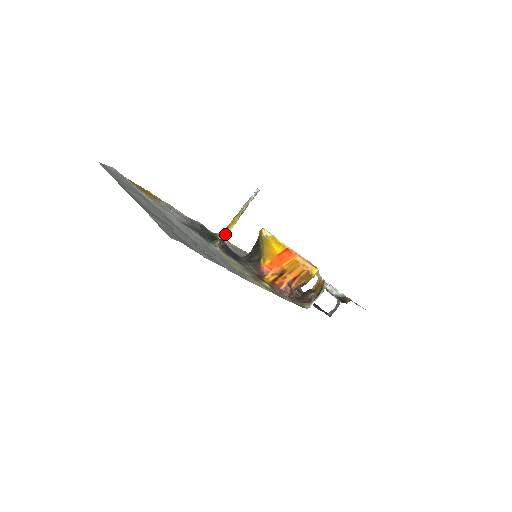
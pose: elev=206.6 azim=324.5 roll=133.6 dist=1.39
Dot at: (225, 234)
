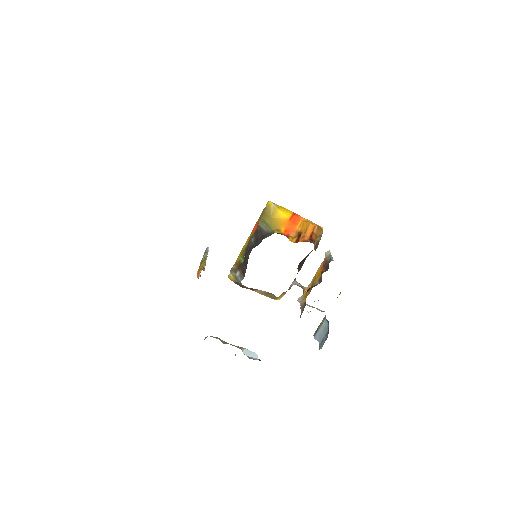
Dot at: (203, 270)
